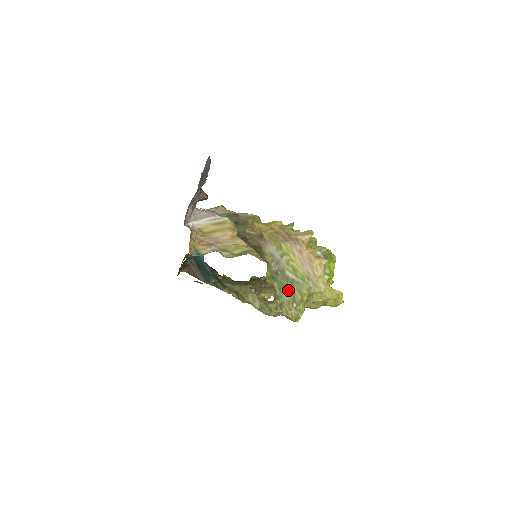
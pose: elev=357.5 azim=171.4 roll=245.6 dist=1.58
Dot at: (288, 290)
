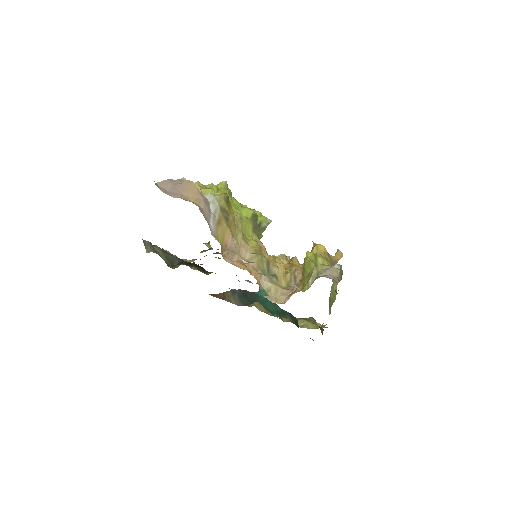
Dot at: occluded
